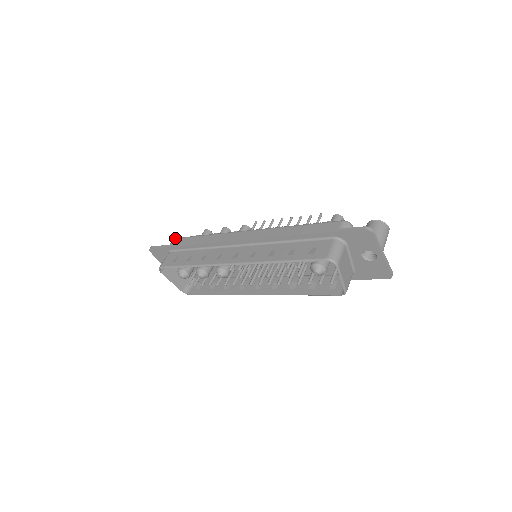
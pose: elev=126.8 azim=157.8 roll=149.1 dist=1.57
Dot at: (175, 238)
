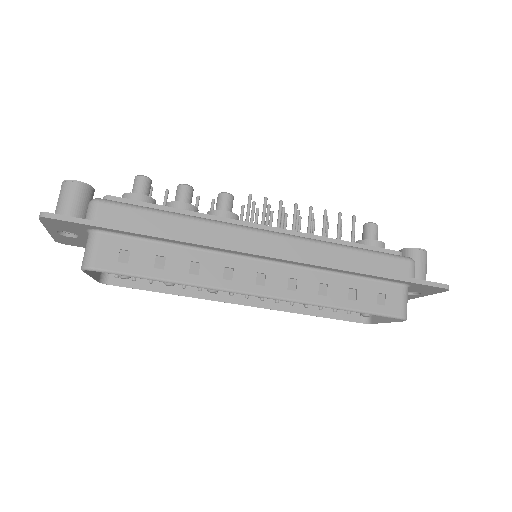
Dot at: (102, 201)
